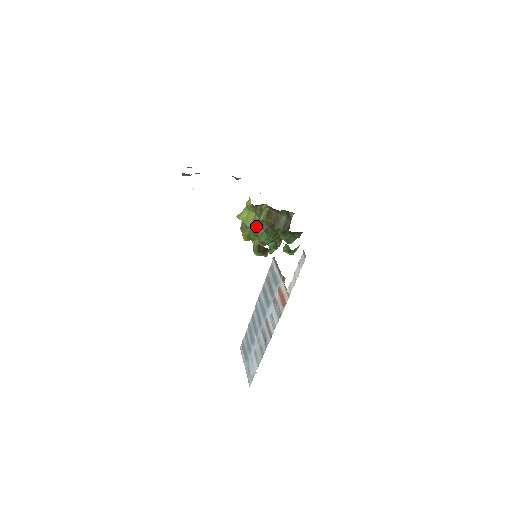
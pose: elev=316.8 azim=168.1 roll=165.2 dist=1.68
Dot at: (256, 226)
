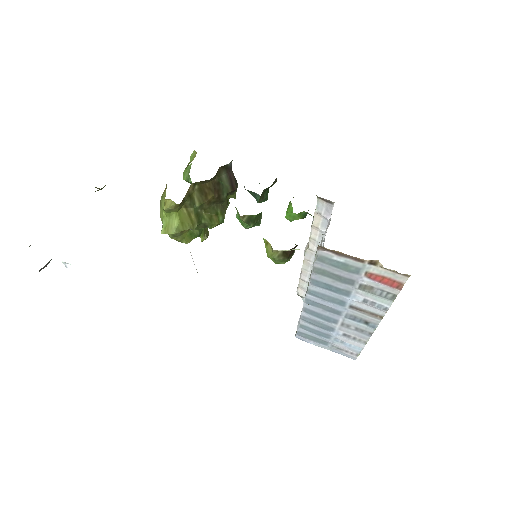
Dot at: (197, 219)
